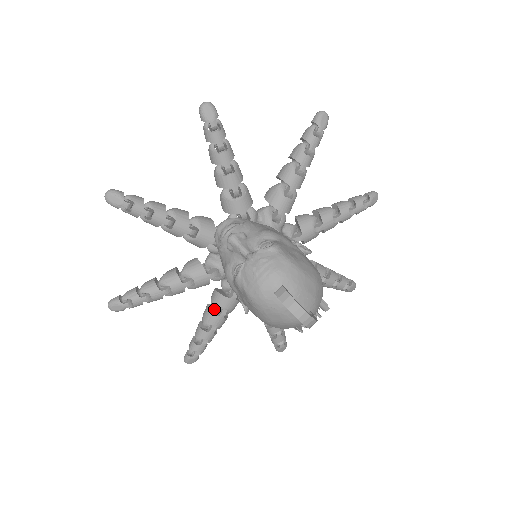
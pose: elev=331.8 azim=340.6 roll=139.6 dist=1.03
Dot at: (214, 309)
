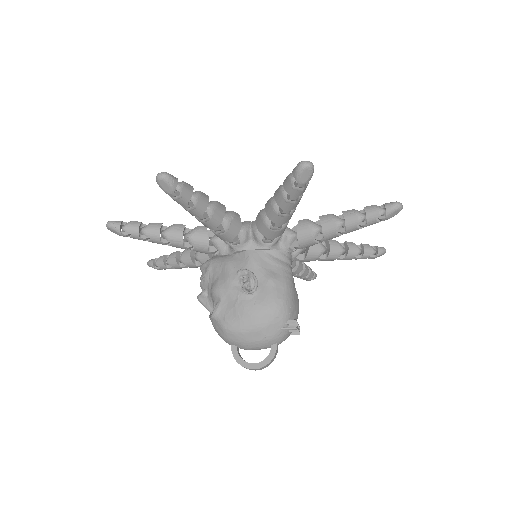
Dot at: occluded
